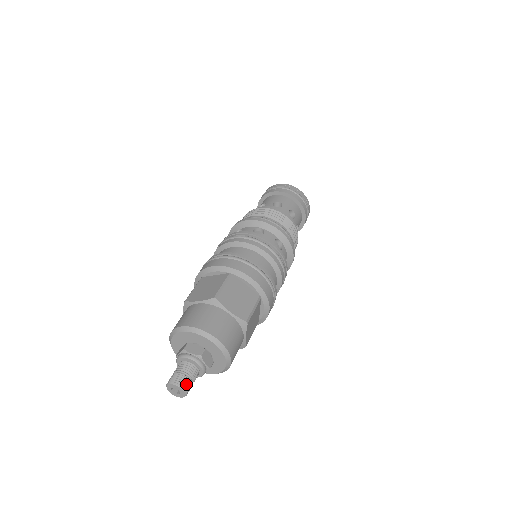
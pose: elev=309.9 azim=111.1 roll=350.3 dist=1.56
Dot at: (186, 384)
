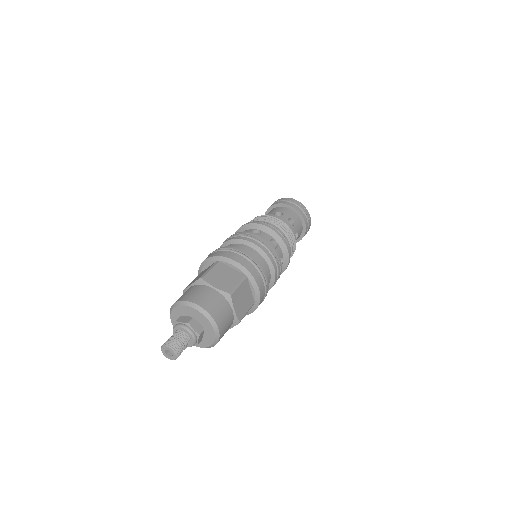
Dot at: (180, 353)
